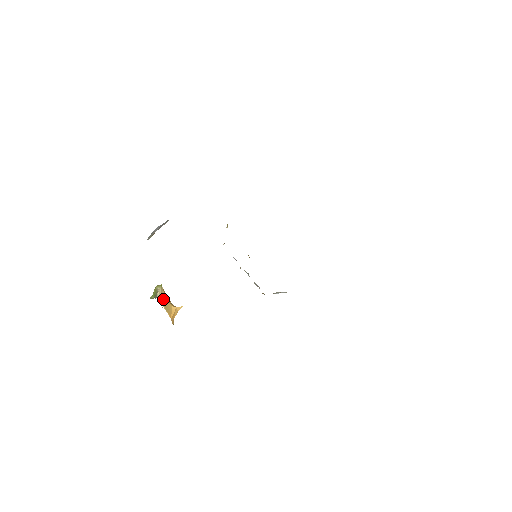
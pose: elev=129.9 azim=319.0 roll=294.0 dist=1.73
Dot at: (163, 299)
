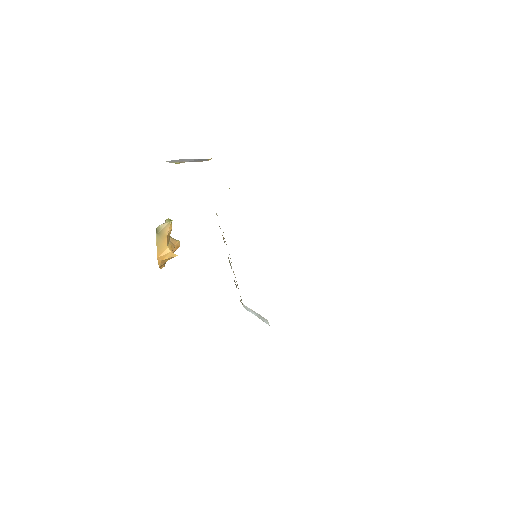
Dot at: (162, 234)
